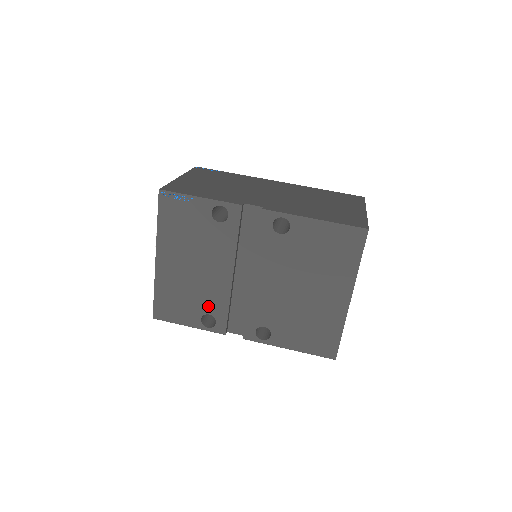
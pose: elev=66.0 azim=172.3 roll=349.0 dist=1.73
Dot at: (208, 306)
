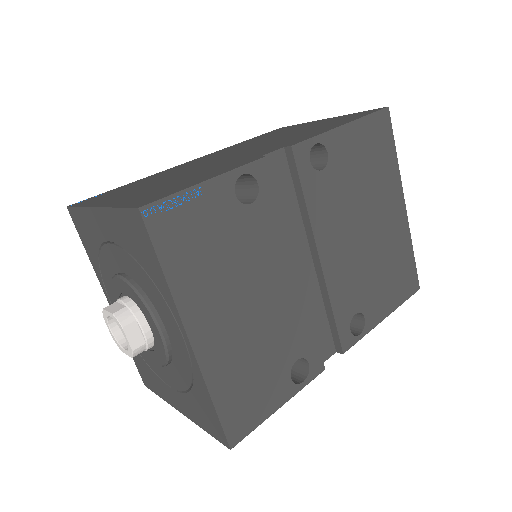
Dot at: (291, 349)
